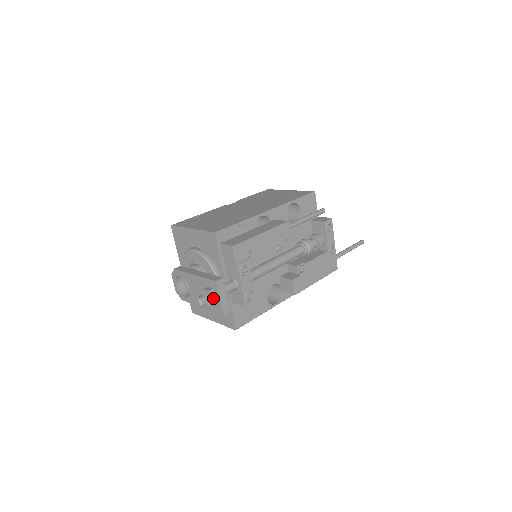
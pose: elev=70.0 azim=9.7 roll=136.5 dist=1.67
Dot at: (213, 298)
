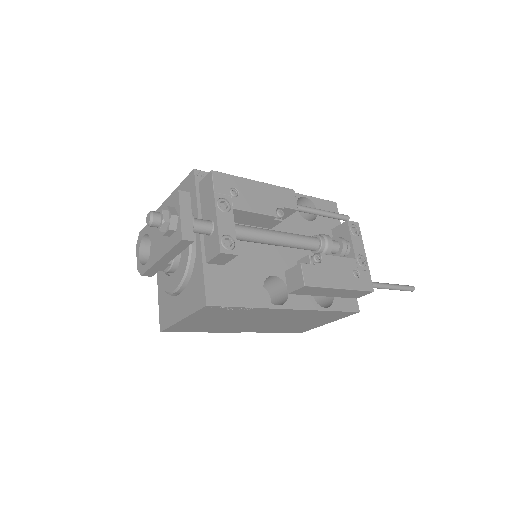
Dot at: (171, 212)
